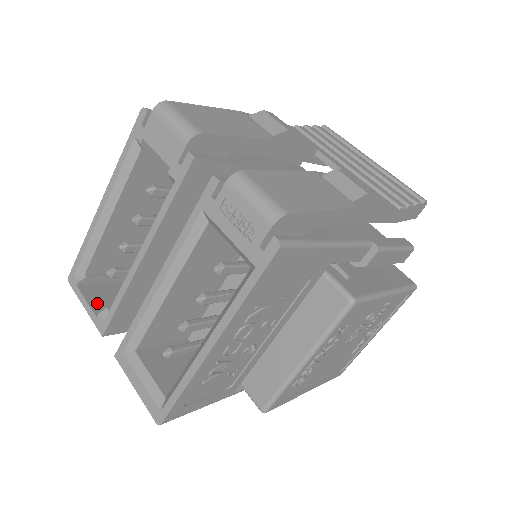
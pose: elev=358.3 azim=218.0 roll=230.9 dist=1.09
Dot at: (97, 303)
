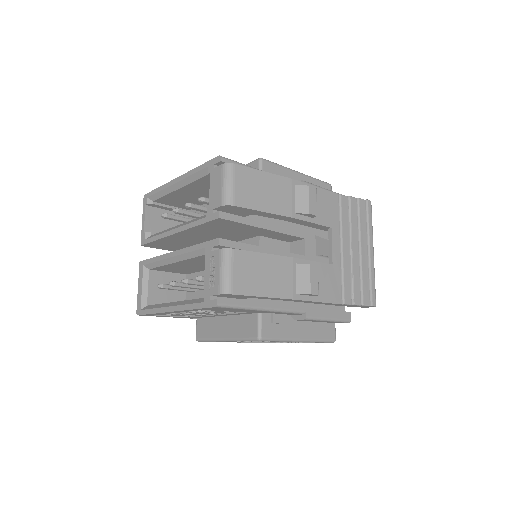
Dot at: (150, 223)
